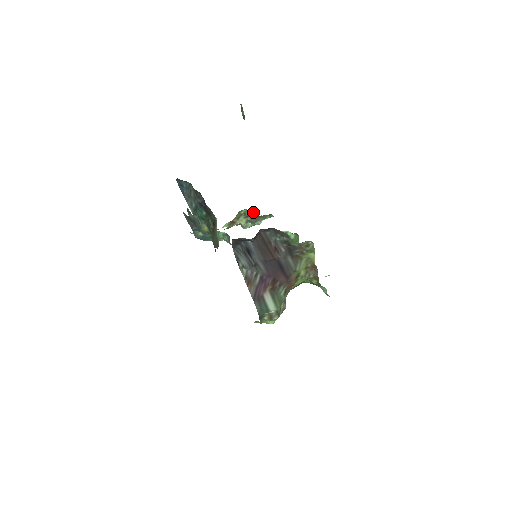
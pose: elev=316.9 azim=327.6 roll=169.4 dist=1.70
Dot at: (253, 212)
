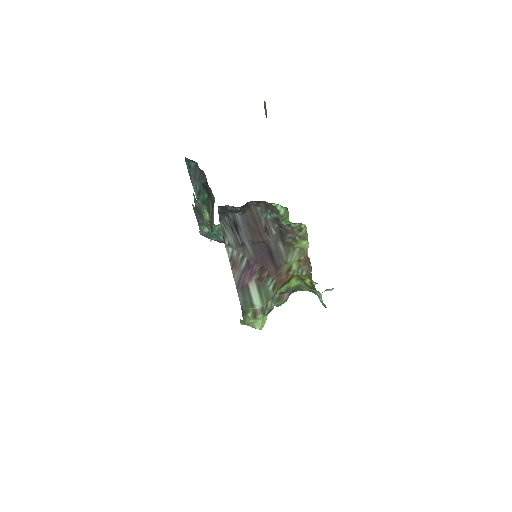
Dot at: occluded
